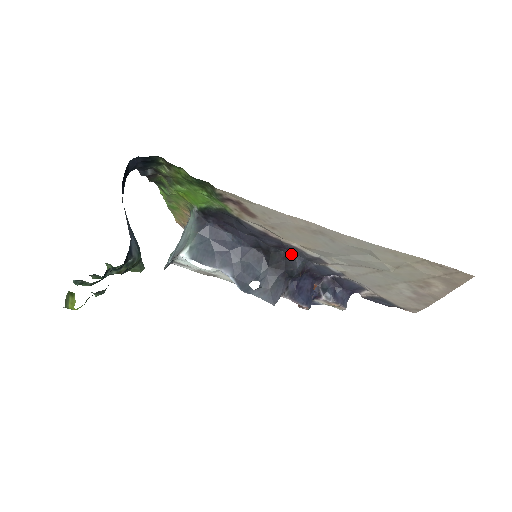
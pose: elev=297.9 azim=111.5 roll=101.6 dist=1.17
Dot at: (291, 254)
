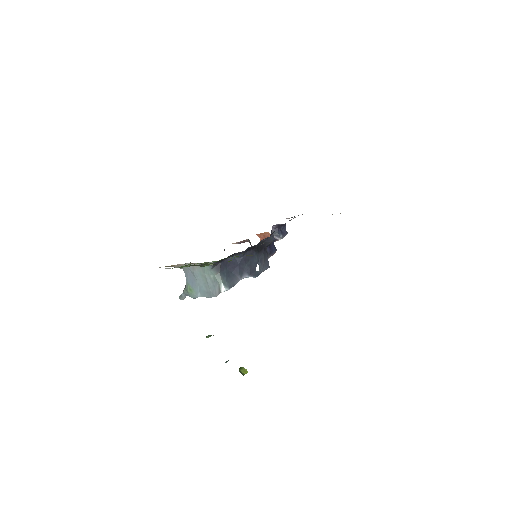
Dot at: (267, 238)
